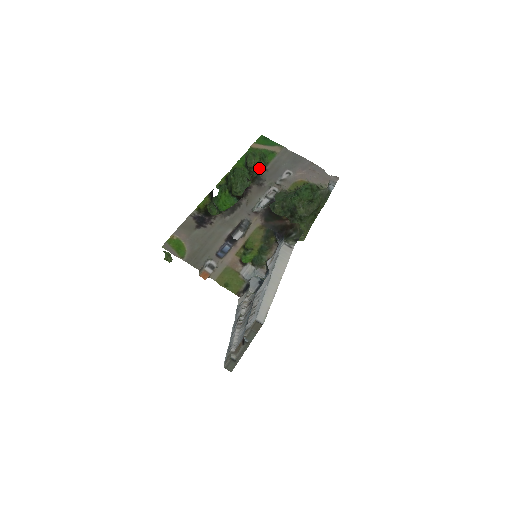
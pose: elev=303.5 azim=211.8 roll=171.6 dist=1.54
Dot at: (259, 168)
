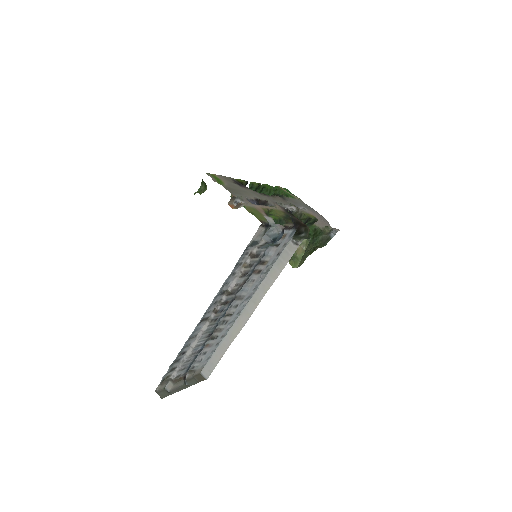
Dot at: occluded
